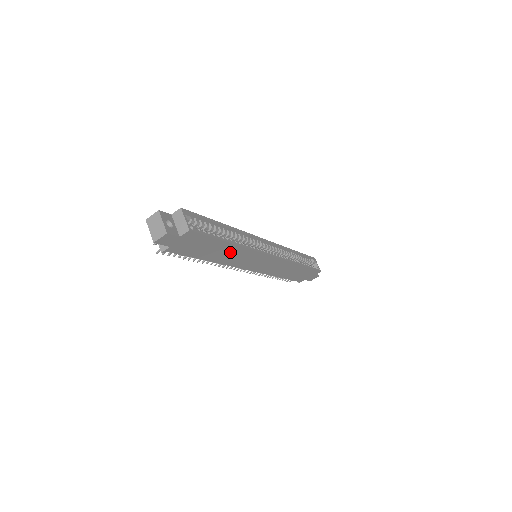
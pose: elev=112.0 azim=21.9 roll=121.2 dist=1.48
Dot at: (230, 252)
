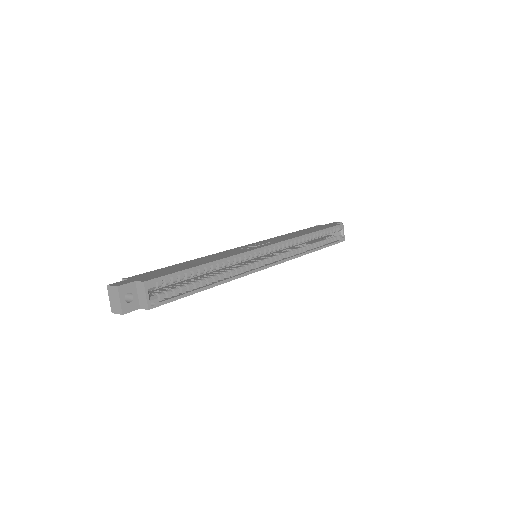
Dot at: occluded
